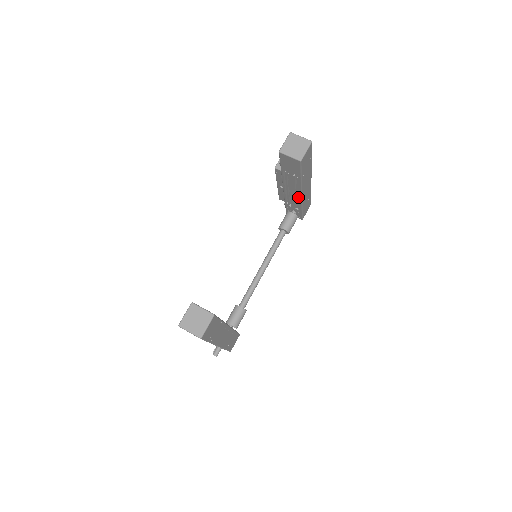
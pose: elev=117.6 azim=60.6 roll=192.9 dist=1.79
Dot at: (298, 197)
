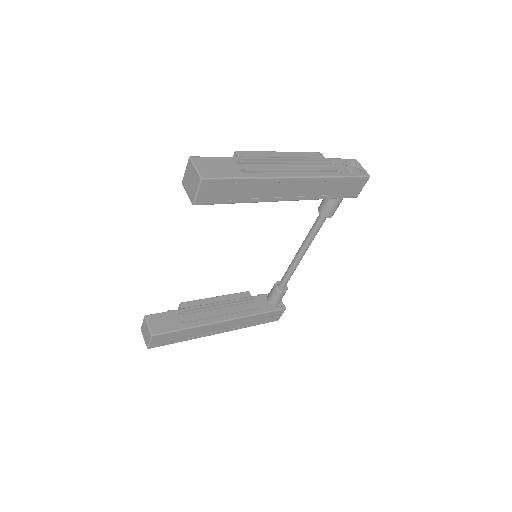
Dot at: occluded
